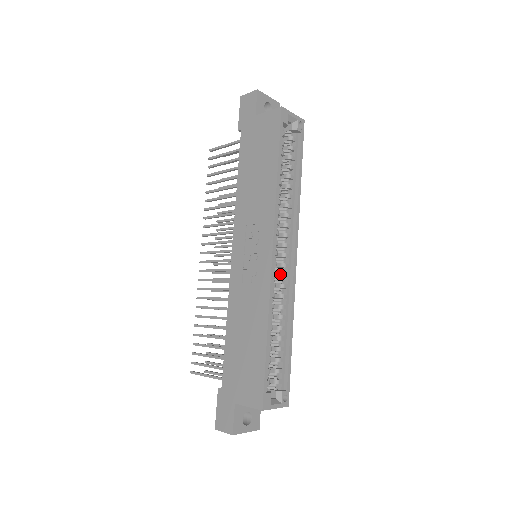
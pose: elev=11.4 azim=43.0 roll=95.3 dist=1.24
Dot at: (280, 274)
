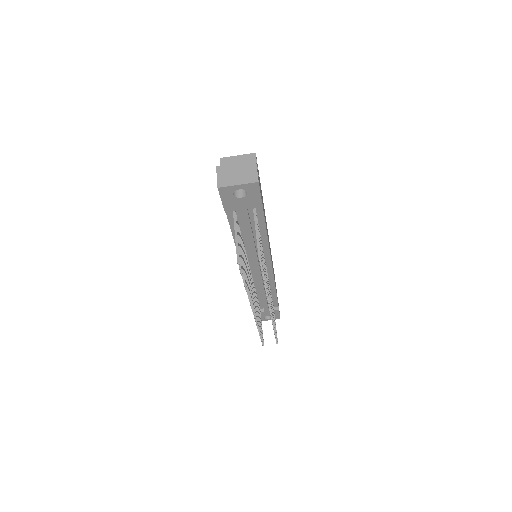
Dot at: occluded
